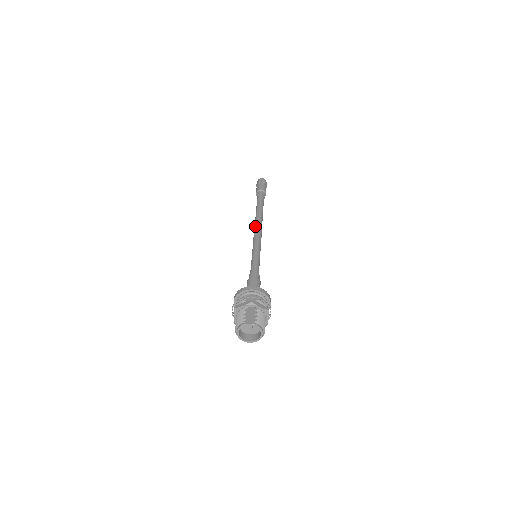
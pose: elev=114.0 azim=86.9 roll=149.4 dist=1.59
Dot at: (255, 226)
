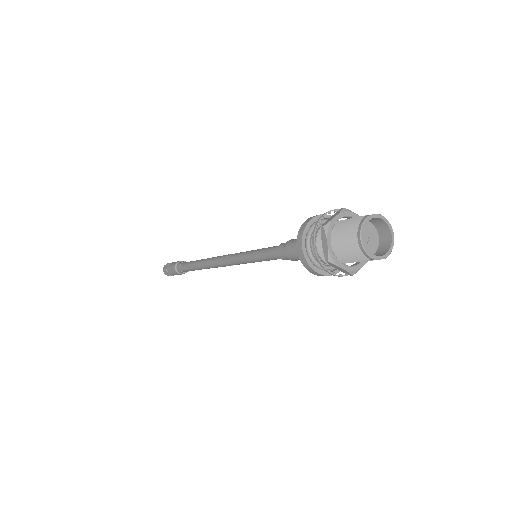
Dot at: (216, 257)
